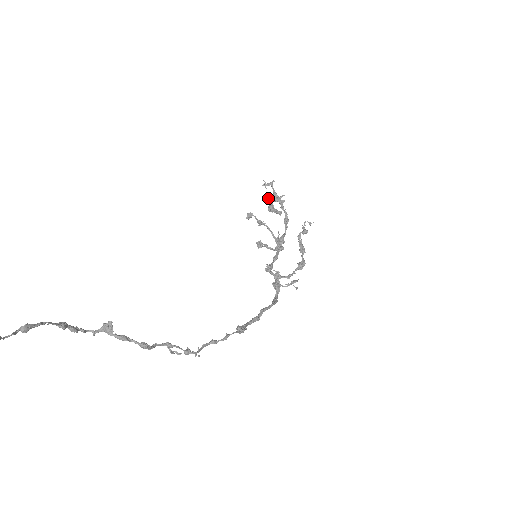
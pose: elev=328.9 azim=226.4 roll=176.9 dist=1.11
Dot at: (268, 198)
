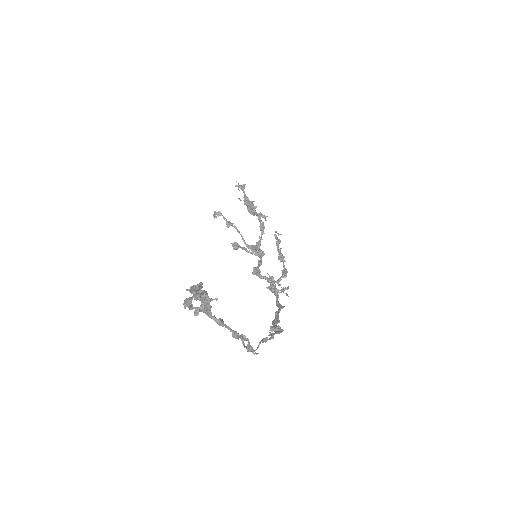
Dot at: (245, 200)
